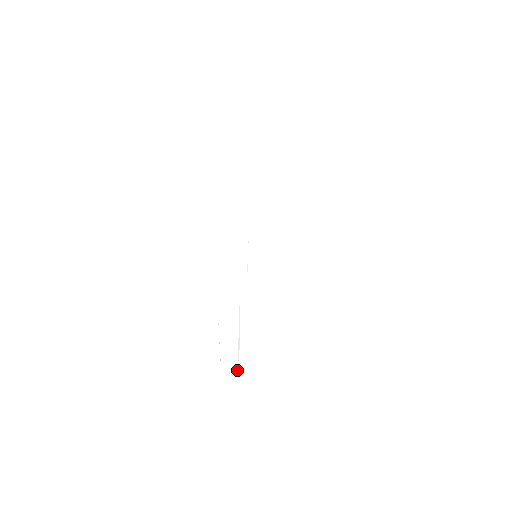
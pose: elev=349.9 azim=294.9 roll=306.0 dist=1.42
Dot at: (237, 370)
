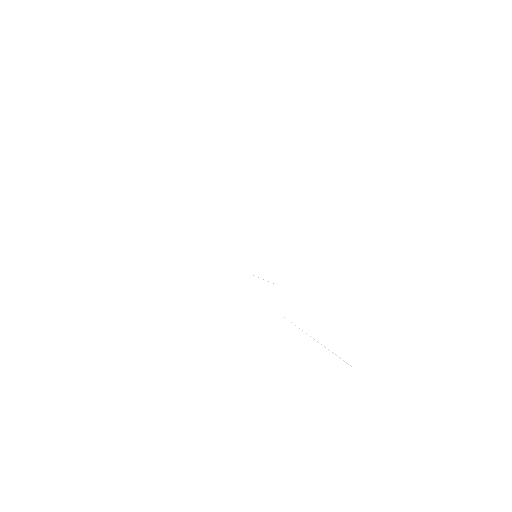
Dot at: occluded
